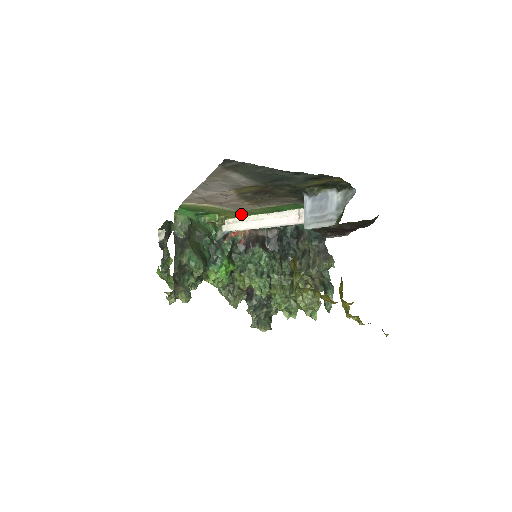
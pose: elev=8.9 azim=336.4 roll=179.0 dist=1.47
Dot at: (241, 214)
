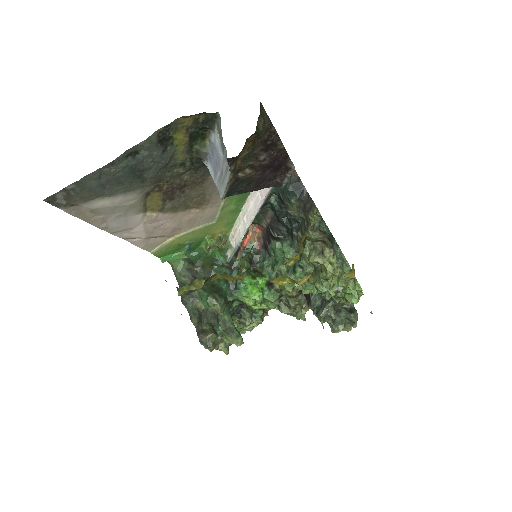
Dot at: (228, 220)
